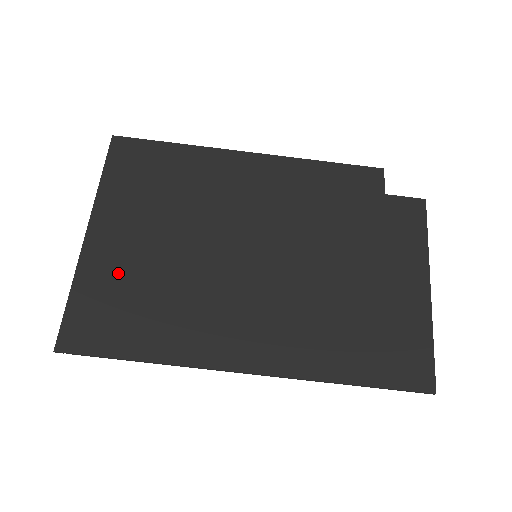
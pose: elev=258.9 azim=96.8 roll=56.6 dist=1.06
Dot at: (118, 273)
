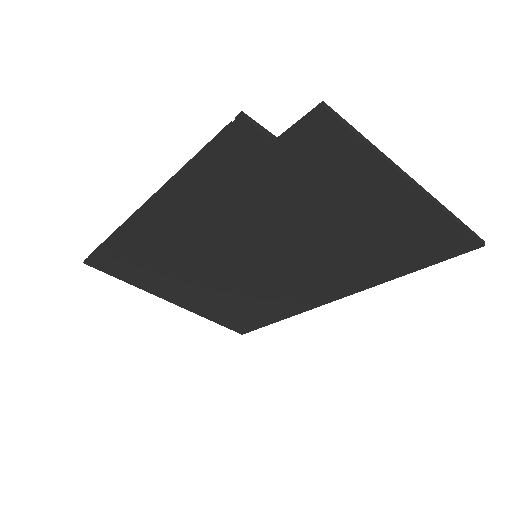
Dot at: (212, 306)
